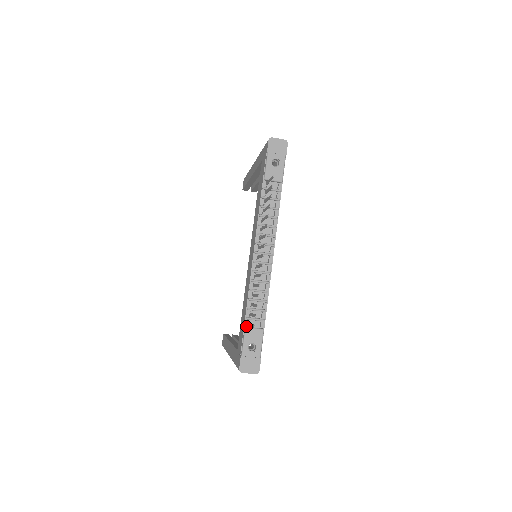
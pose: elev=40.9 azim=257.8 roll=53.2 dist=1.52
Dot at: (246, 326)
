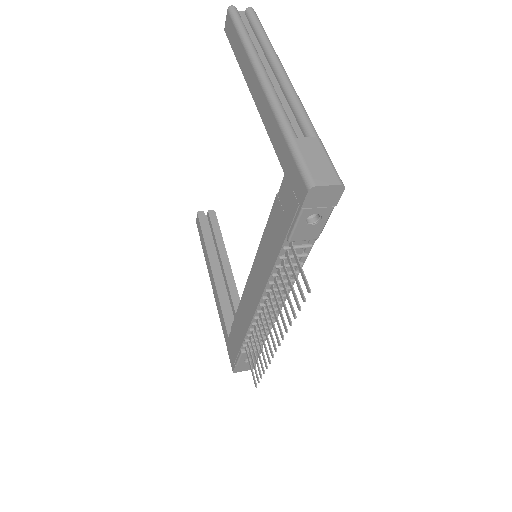
Dot at: (242, 349)
